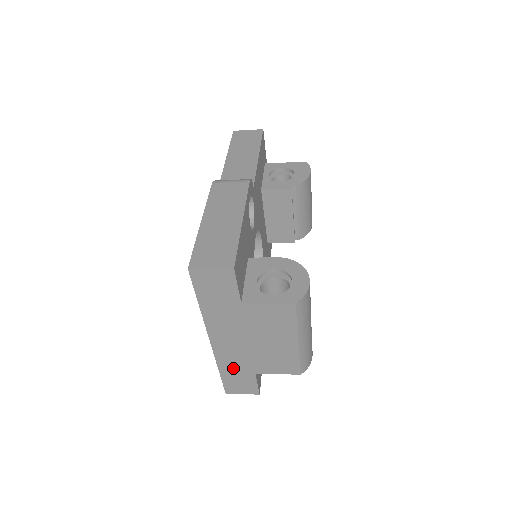
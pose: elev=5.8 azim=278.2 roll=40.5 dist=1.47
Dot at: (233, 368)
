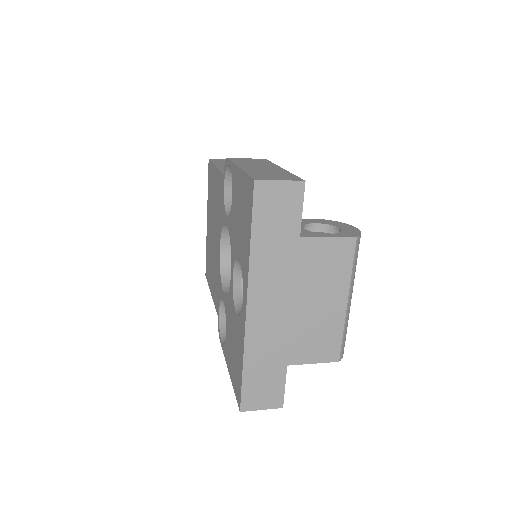
Dot at: (262, 358)
